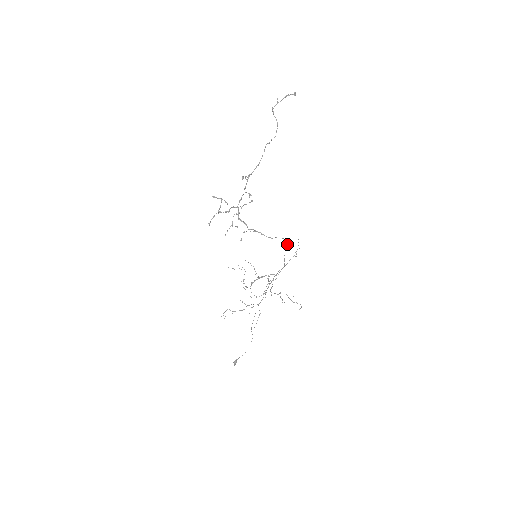
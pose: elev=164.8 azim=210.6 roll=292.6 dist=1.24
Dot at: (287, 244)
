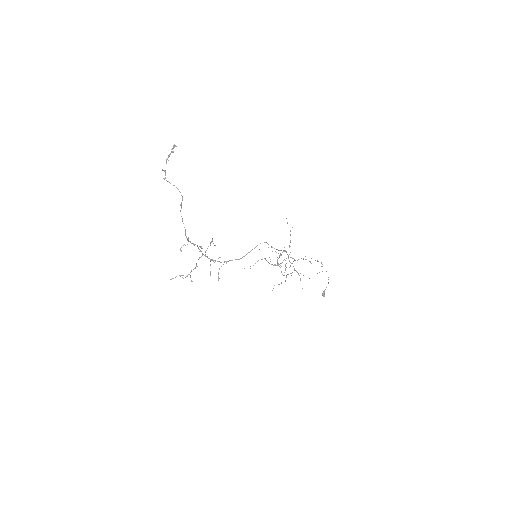
Dot at: occluded
